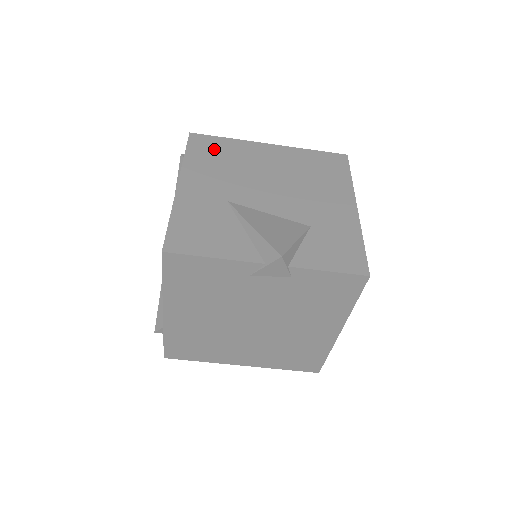
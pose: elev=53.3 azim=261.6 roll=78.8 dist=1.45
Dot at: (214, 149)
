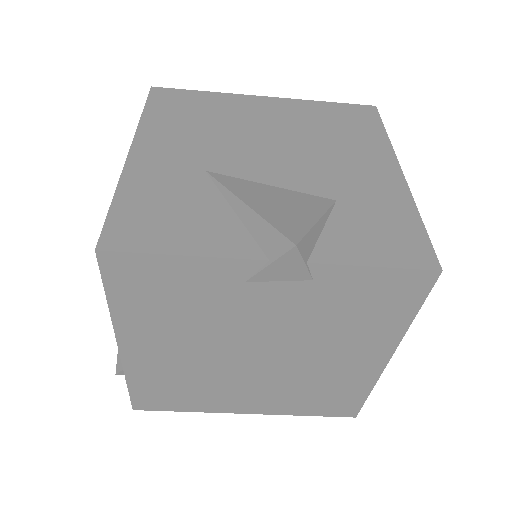
Dot at: (186, 105)
